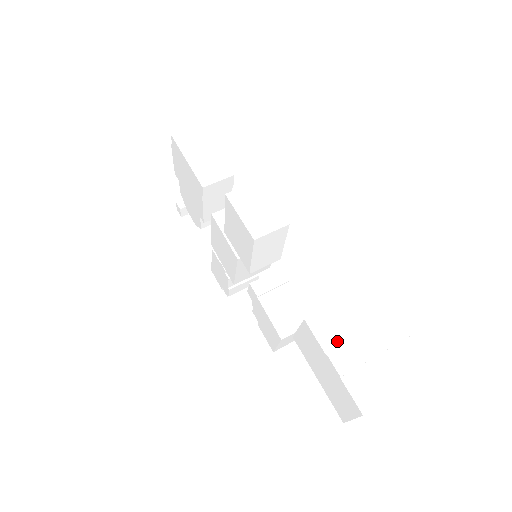
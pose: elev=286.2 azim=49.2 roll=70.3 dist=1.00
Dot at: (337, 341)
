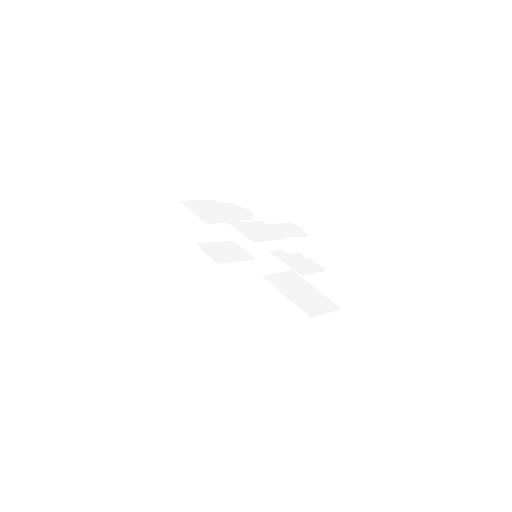
Dot at: (262, 328)
